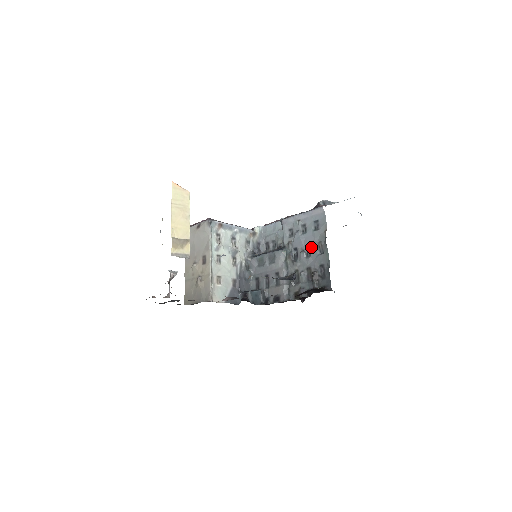
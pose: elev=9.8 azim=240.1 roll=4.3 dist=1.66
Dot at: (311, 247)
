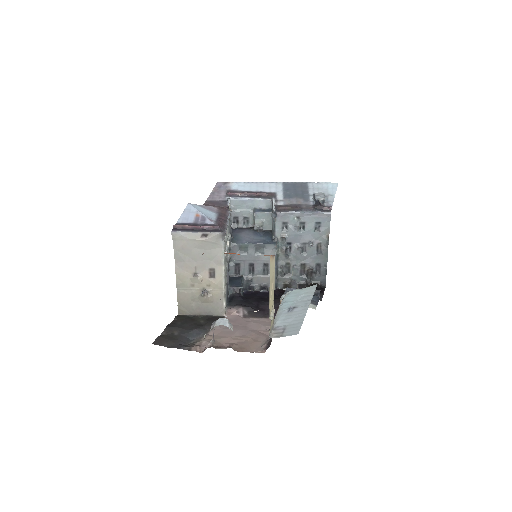
Dot at: (310, 247)
